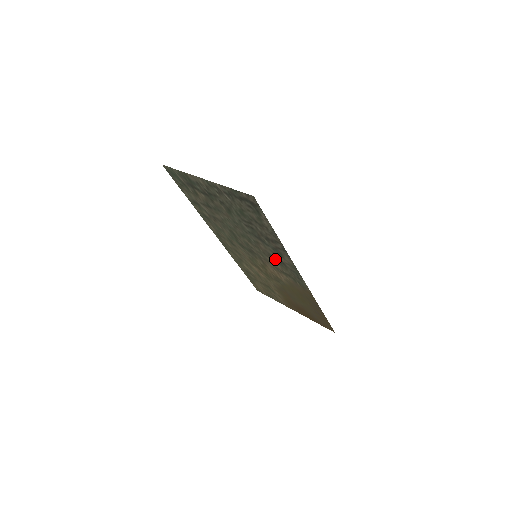
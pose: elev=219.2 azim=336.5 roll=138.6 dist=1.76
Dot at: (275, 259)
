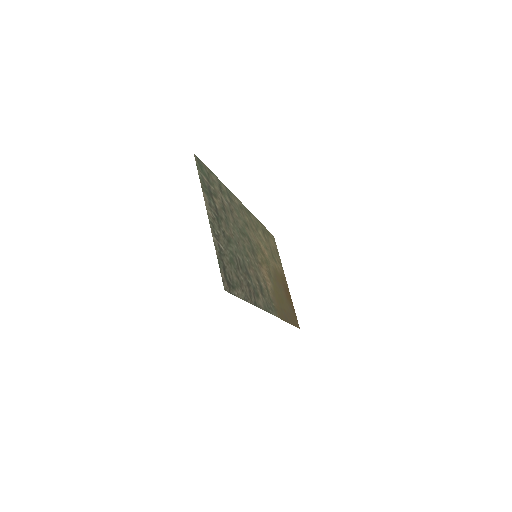
Dot at: (259, 284)
